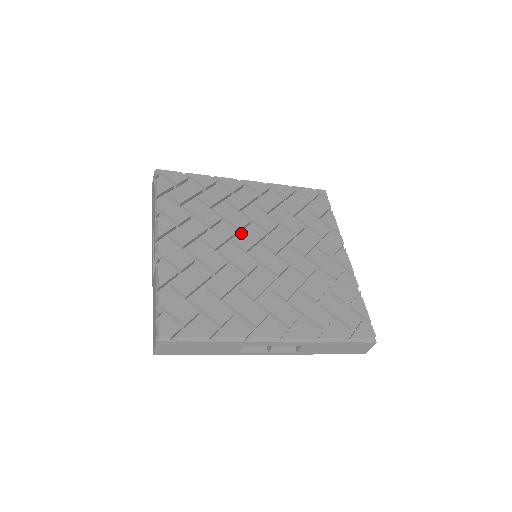
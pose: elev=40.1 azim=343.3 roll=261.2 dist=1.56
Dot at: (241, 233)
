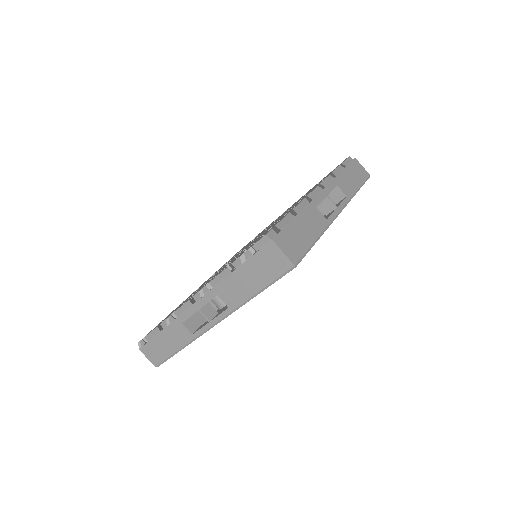
Dot at: occluded
